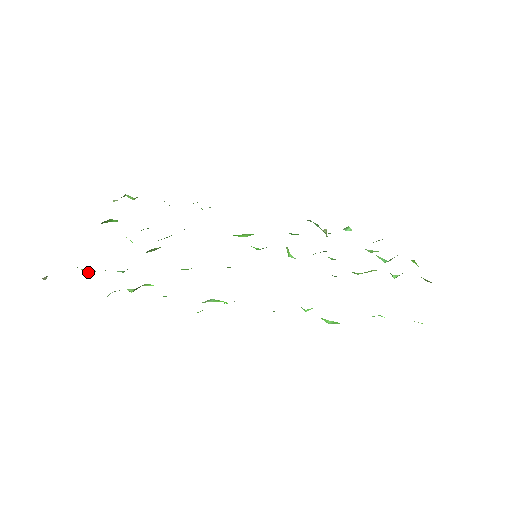
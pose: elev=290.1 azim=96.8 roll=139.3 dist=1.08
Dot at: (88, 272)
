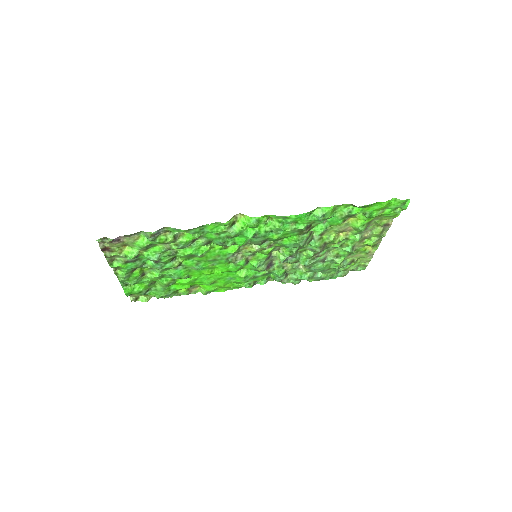
Dot at: (131, 255)
